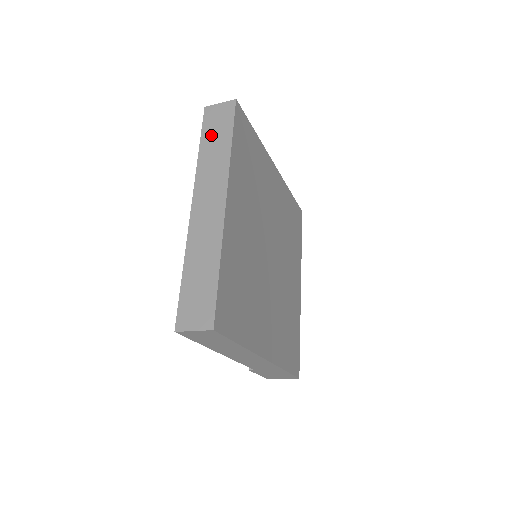
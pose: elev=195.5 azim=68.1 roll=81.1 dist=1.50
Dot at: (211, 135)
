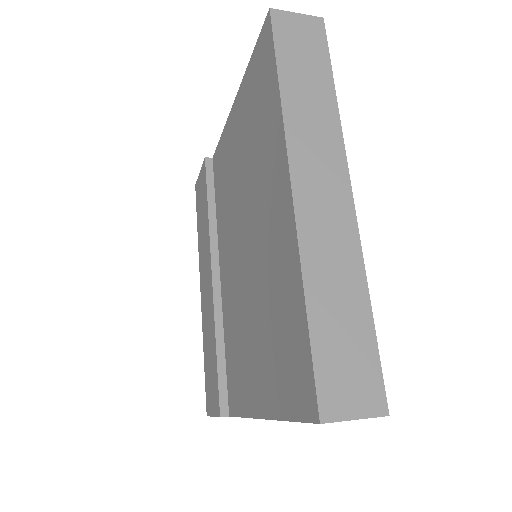
Dot at: (296, 64)
